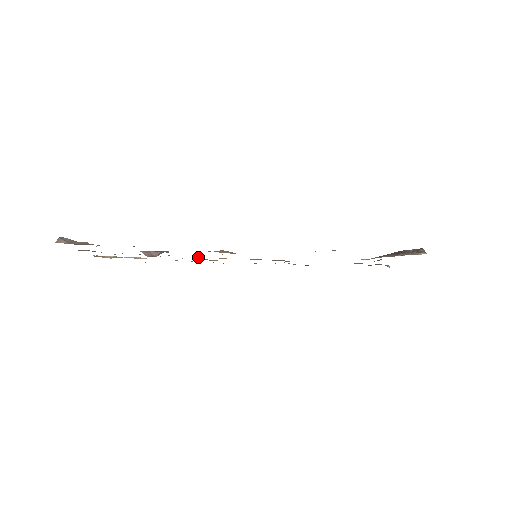
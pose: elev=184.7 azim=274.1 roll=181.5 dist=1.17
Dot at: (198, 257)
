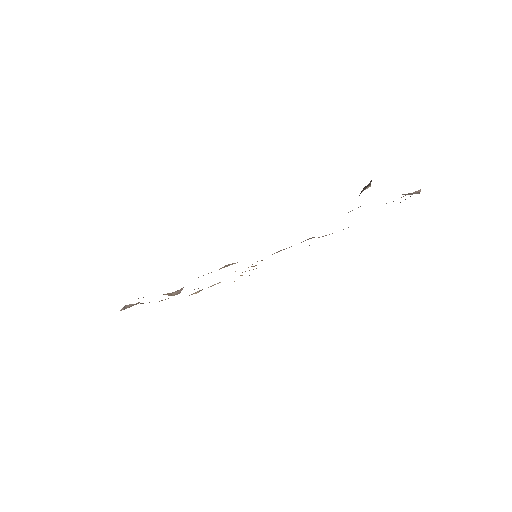
Dot at: occluded
